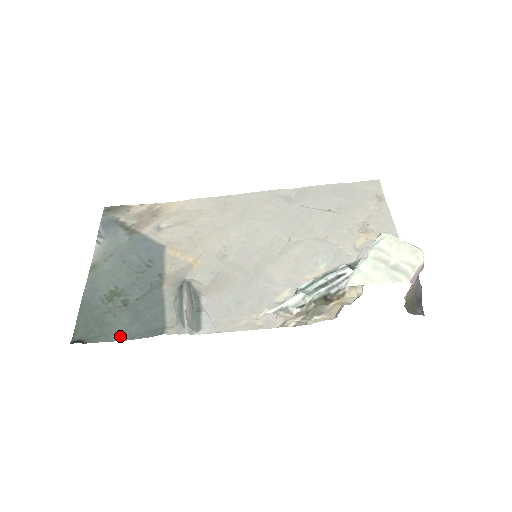
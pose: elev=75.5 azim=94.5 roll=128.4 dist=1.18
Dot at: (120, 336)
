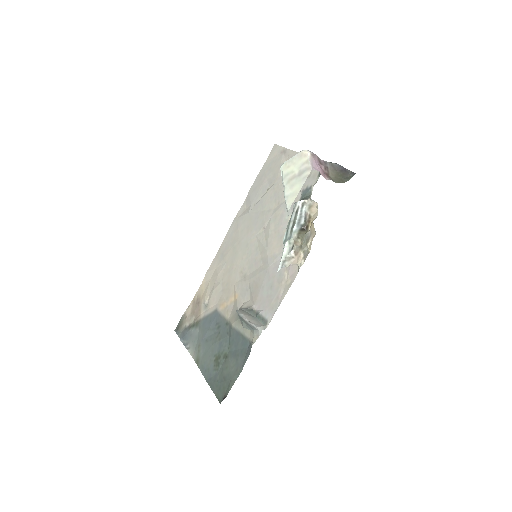
Dot at: (237, 373)
